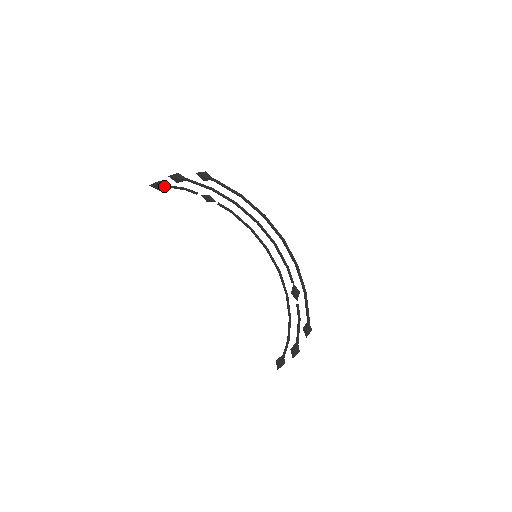
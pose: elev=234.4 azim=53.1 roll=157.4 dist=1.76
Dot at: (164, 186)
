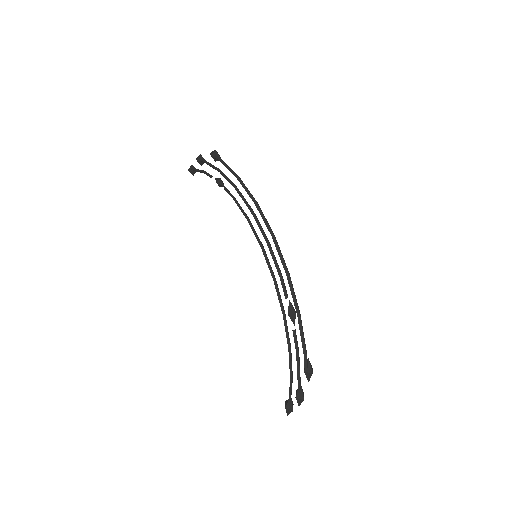
Dot at: (193, 170)
